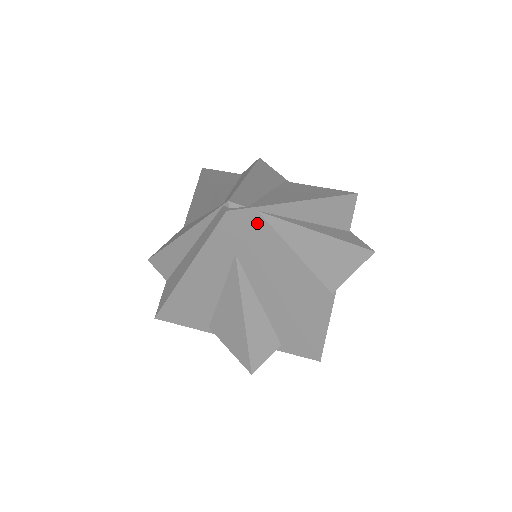
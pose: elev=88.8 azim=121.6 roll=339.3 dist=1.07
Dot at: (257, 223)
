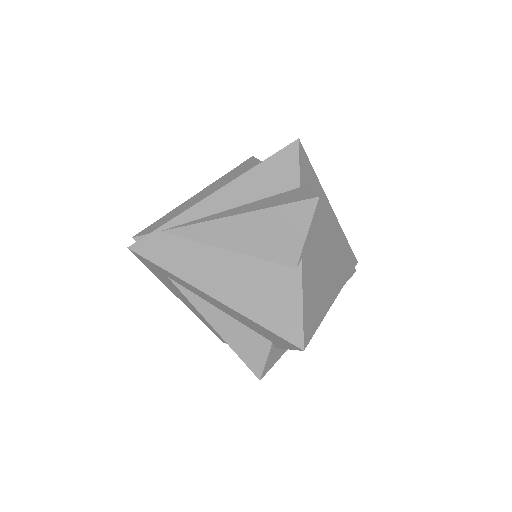
Dot at: (163, 242)
